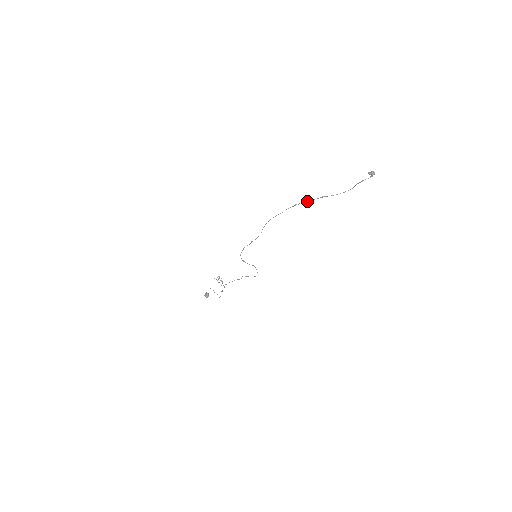
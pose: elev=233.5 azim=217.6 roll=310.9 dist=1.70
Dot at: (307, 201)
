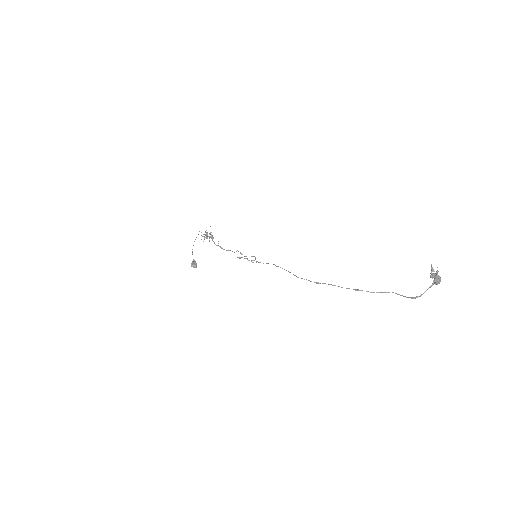
Dot at: (335, 285)
